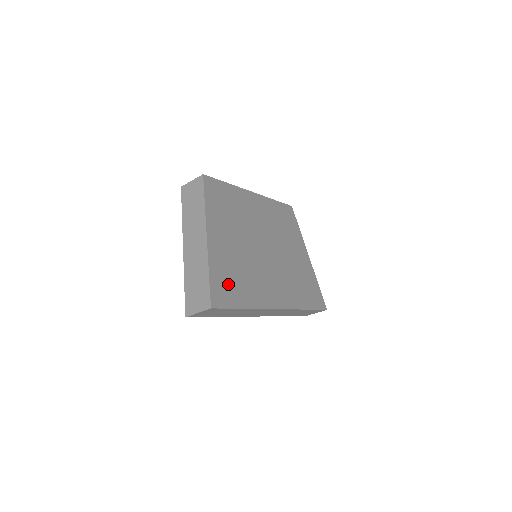
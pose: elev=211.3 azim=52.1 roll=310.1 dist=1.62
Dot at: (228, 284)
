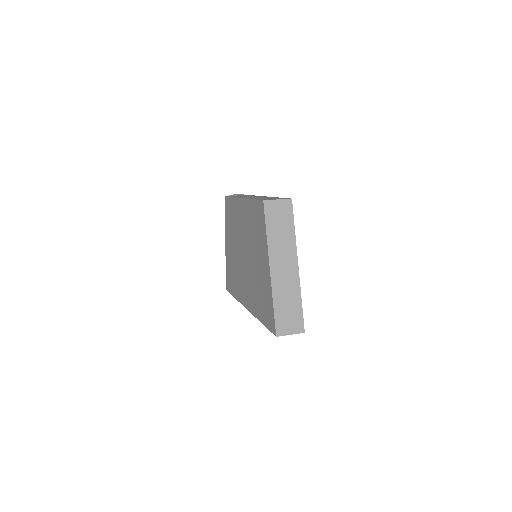
Dot at: occluded
